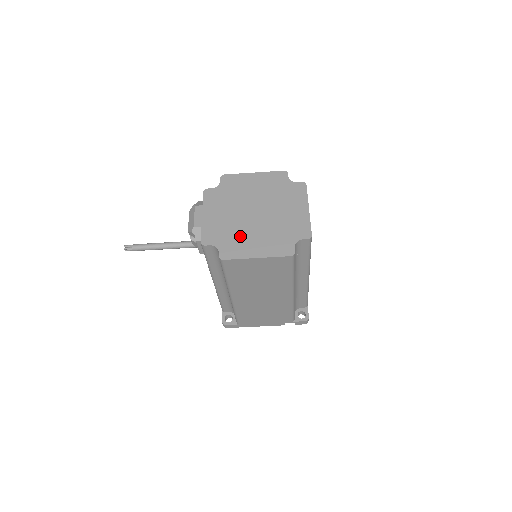
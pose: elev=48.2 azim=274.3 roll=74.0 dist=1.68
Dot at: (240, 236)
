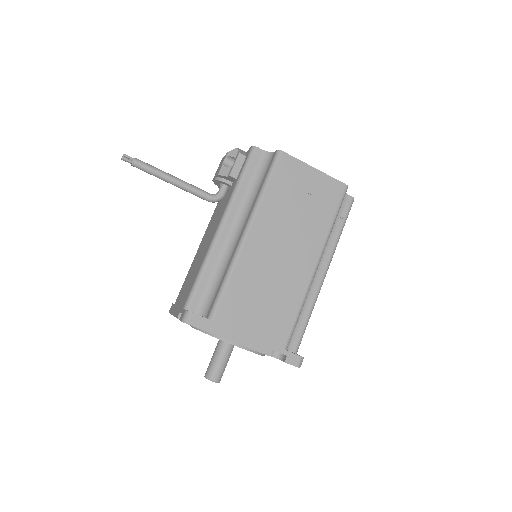
Dot at: occluded
